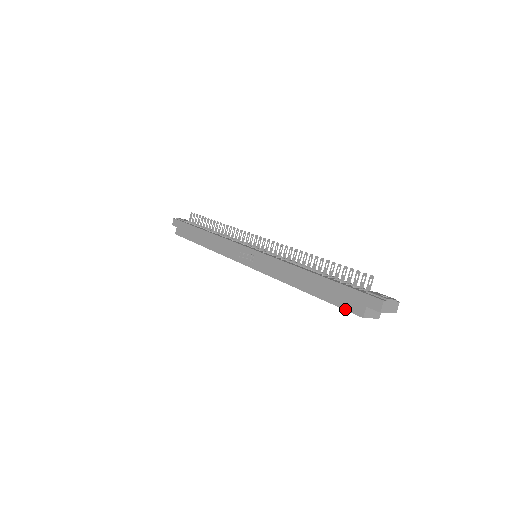
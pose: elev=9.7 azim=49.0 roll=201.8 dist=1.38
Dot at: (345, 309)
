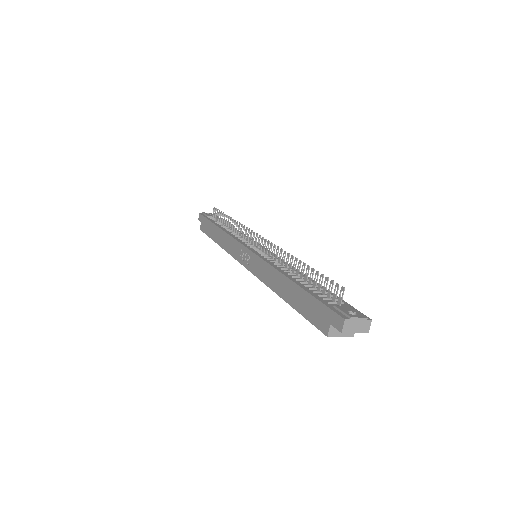
Dot at: (313, 324)
